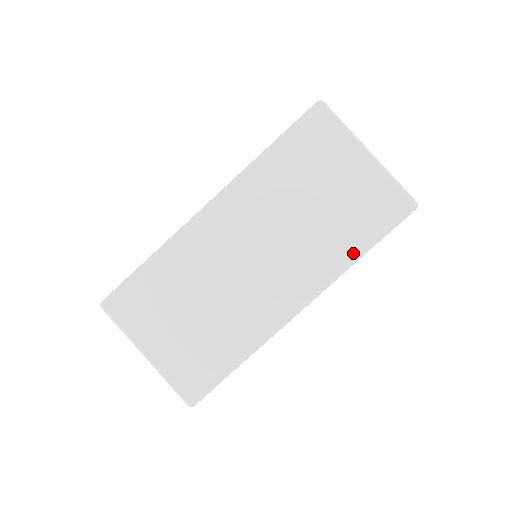
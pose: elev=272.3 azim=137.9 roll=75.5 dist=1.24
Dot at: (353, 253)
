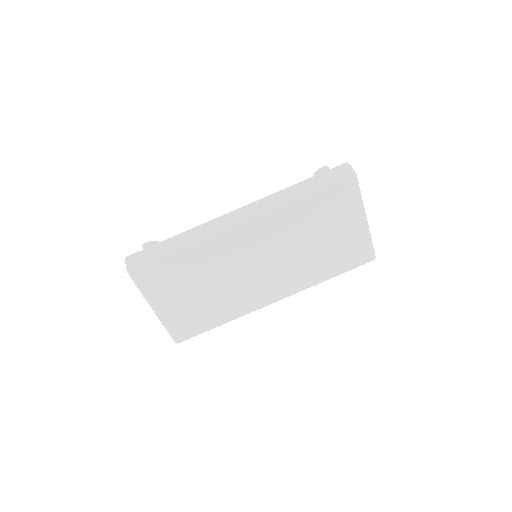
Dot at: (324, 278)
